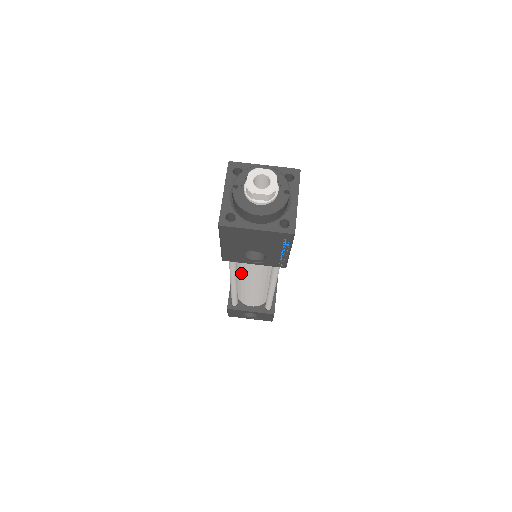
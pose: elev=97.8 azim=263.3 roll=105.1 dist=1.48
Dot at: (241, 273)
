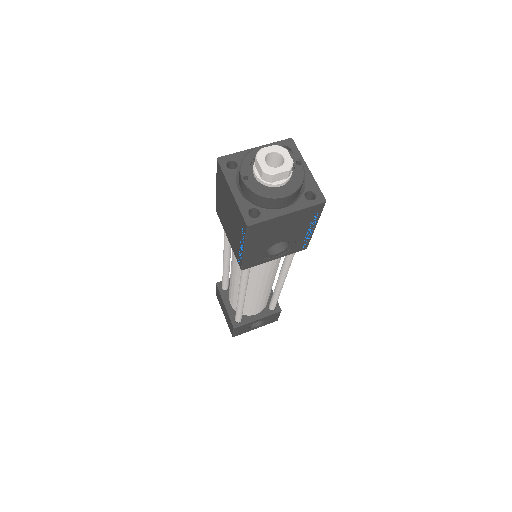
Dot at: (250, 280)
